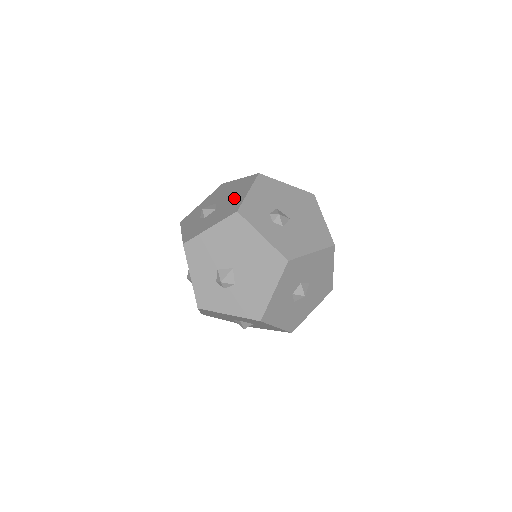
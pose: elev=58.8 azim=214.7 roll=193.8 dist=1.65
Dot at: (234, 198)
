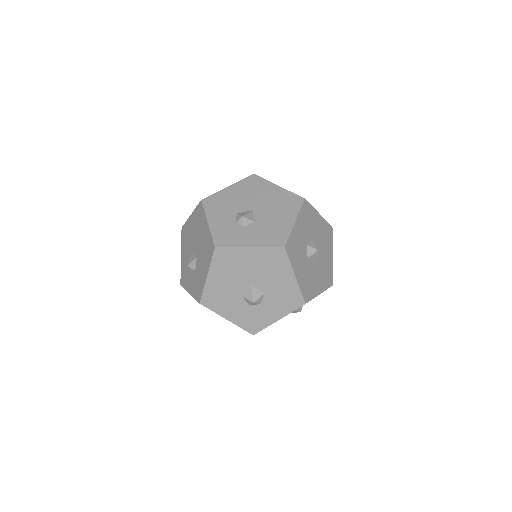
Dot at: occluded
